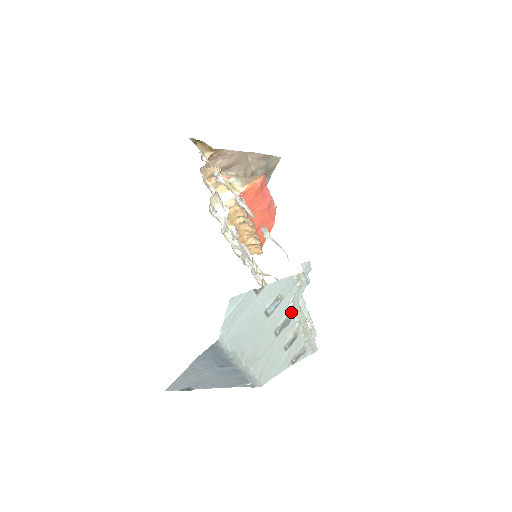
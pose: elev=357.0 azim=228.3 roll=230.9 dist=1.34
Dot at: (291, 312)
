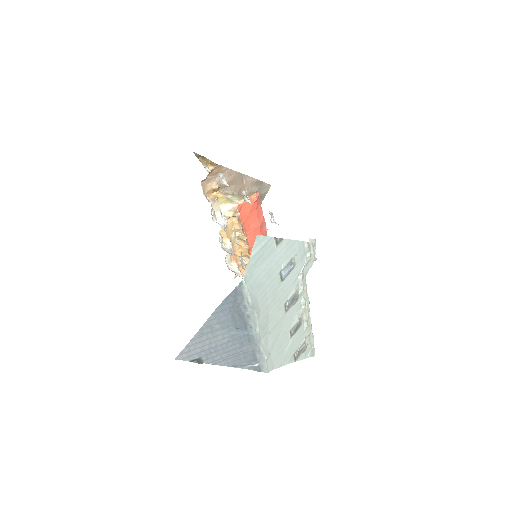
Dot at: (299, 288)
